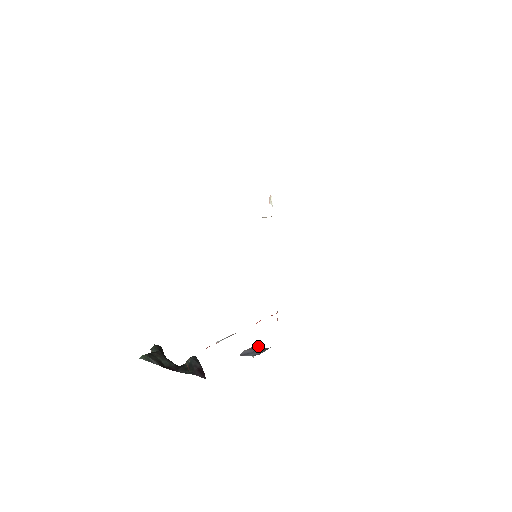
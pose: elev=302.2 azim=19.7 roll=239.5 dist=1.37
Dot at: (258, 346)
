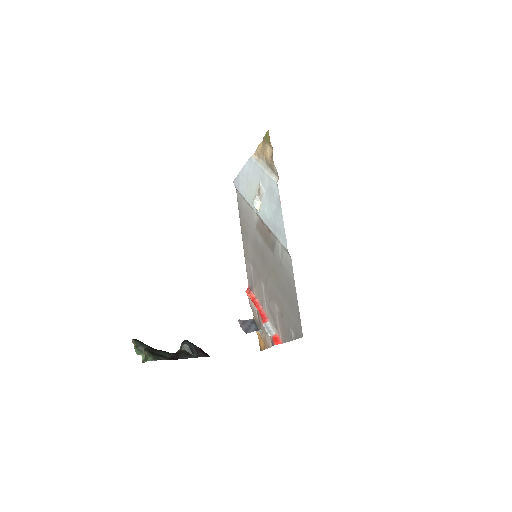
Dot at: (242, 320)
